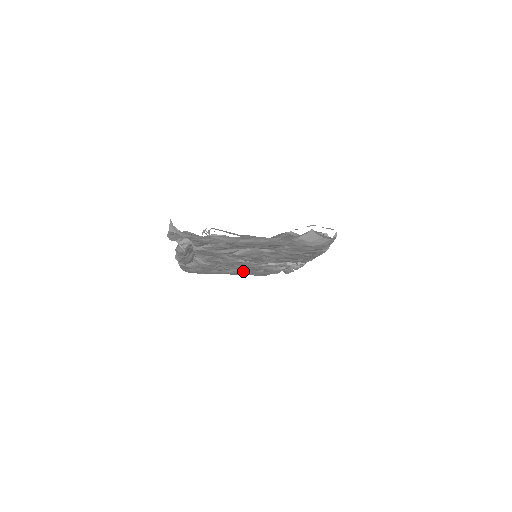
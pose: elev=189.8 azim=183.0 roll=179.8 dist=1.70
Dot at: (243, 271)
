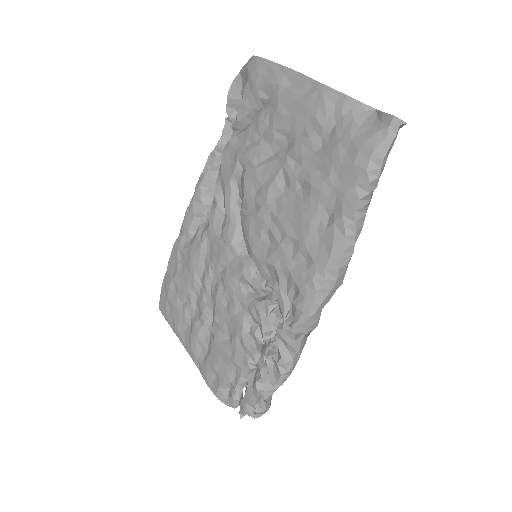
Dot at: (206, 343)
